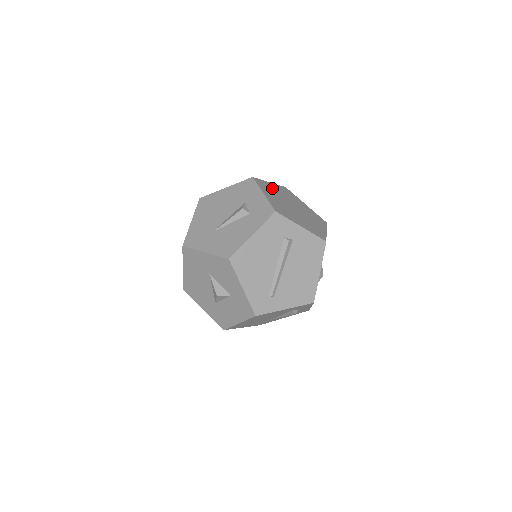
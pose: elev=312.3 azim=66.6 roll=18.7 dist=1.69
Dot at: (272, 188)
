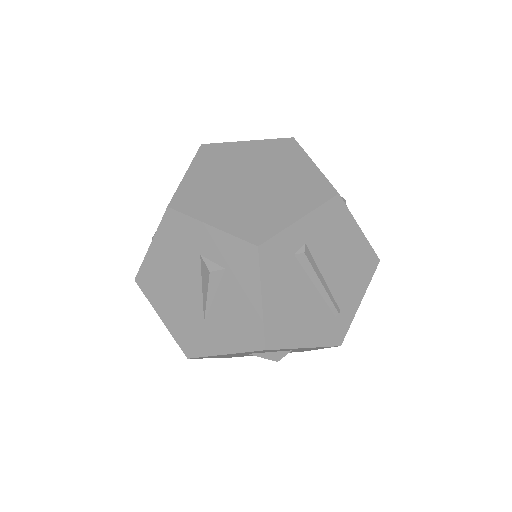
Dot at: (200, 185)
